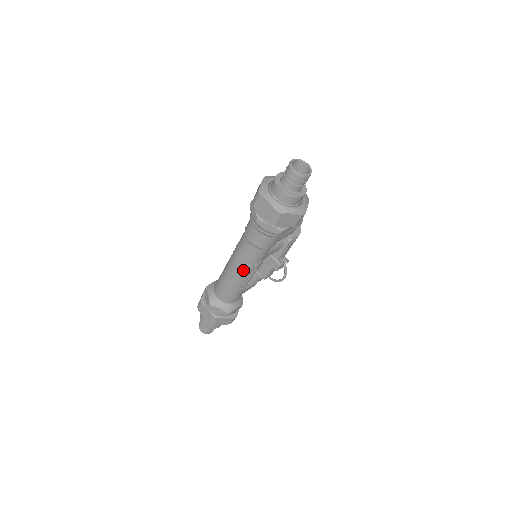
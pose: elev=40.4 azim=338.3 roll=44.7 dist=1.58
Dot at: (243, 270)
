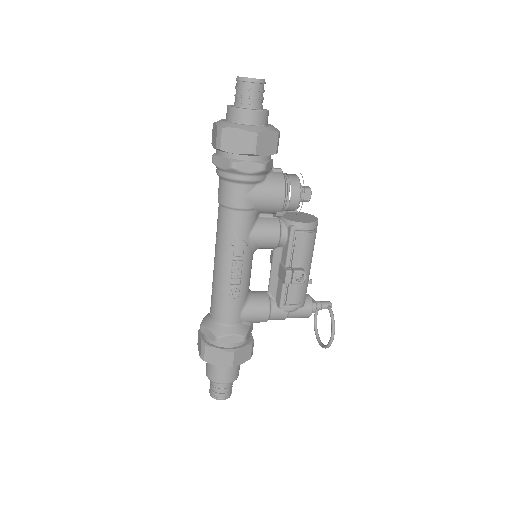
Dot at: (220, 253)
